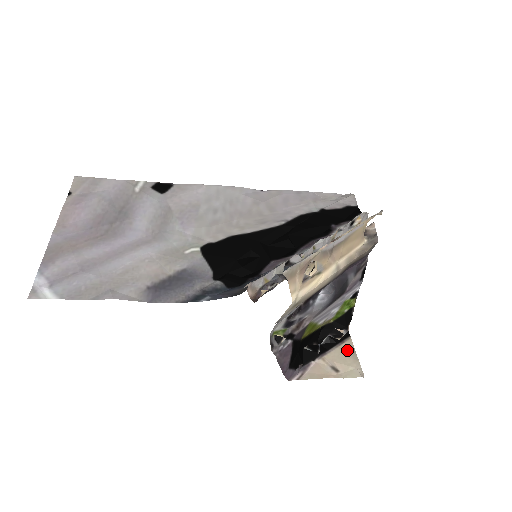
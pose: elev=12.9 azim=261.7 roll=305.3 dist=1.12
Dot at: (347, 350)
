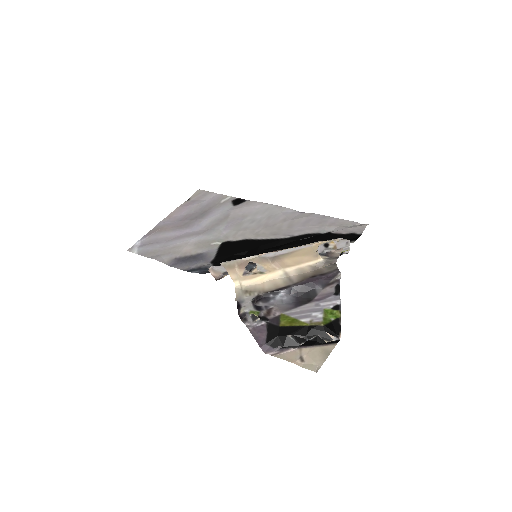
Dot at: (324, 351)
